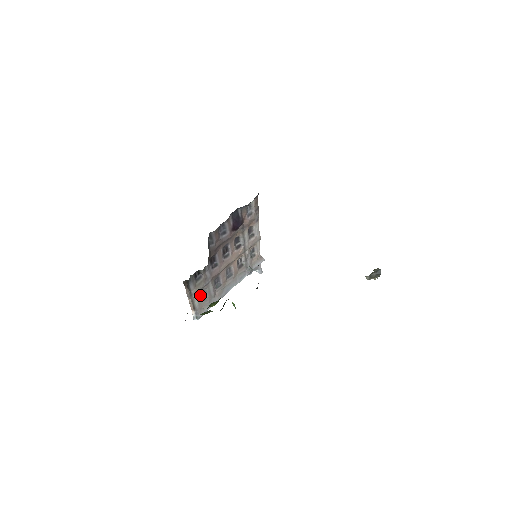
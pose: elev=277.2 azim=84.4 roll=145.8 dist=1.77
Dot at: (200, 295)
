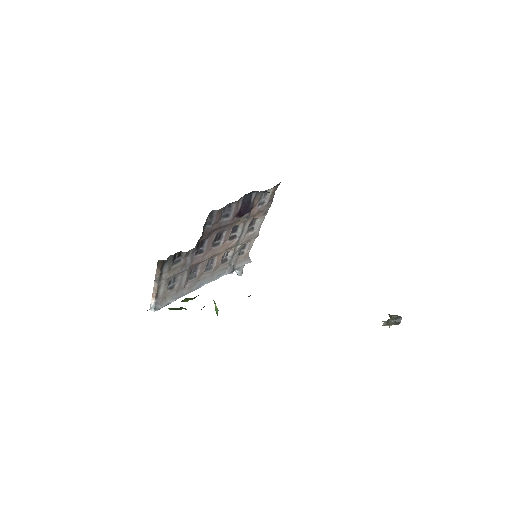
Dot at: (169, 282)
